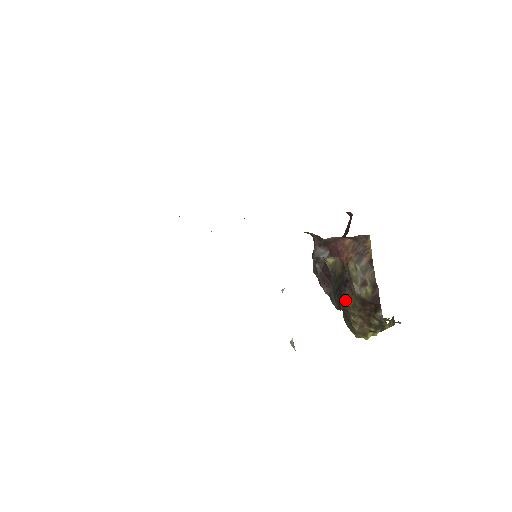
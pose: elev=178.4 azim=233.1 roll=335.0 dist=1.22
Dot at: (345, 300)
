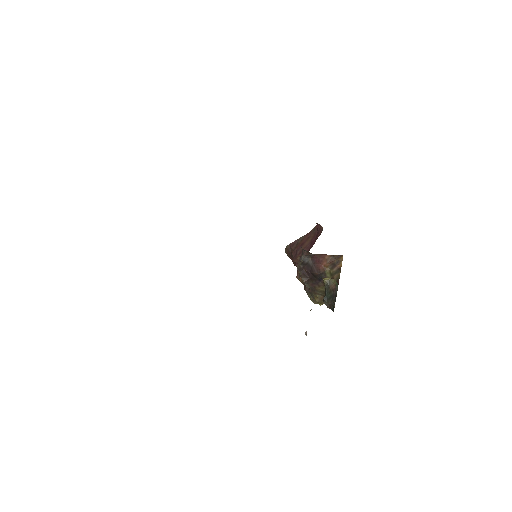
Dot at: (317, 287)
